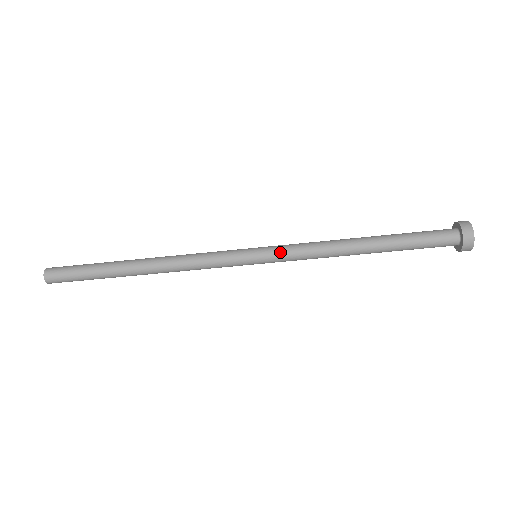
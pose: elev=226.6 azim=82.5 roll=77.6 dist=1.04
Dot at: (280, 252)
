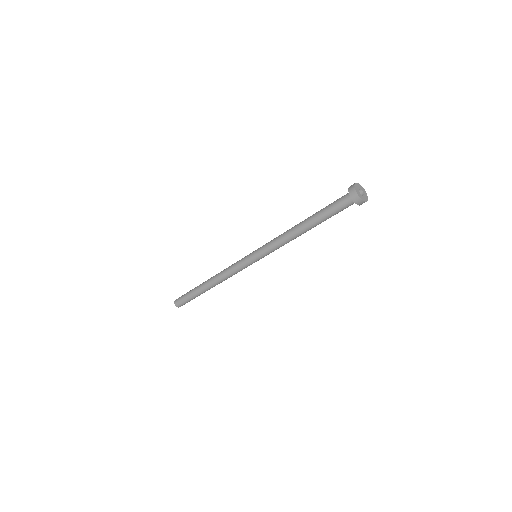
Dot at: (264, 252)
